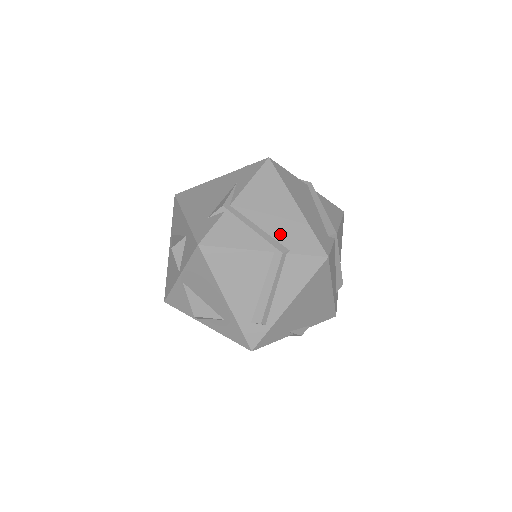
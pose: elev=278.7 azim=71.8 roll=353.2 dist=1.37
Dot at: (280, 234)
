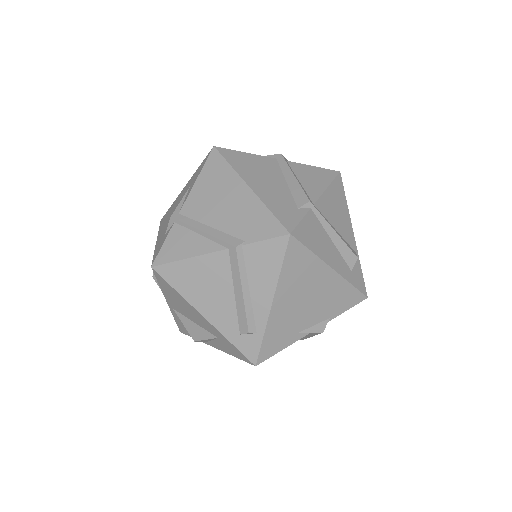
Dot at: (233, 226)
